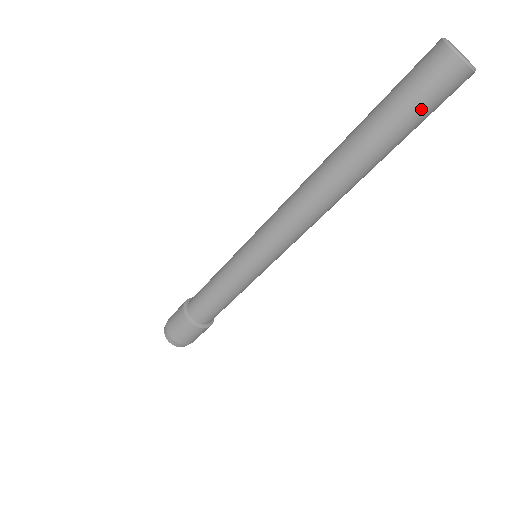
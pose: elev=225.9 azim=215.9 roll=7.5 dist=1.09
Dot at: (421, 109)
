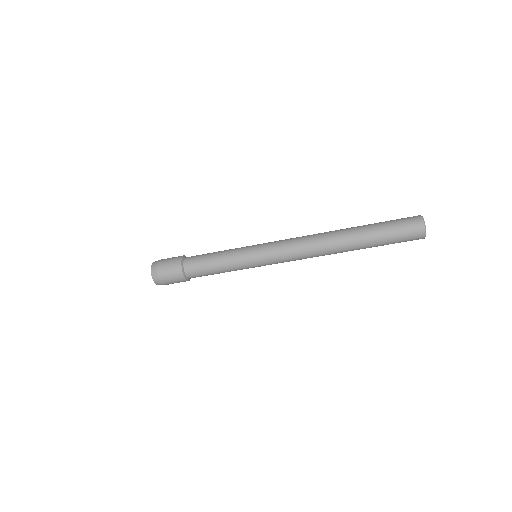
Dot at: (396, 236)
